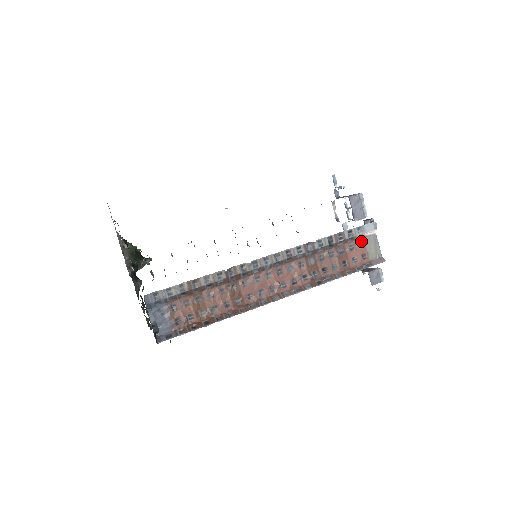
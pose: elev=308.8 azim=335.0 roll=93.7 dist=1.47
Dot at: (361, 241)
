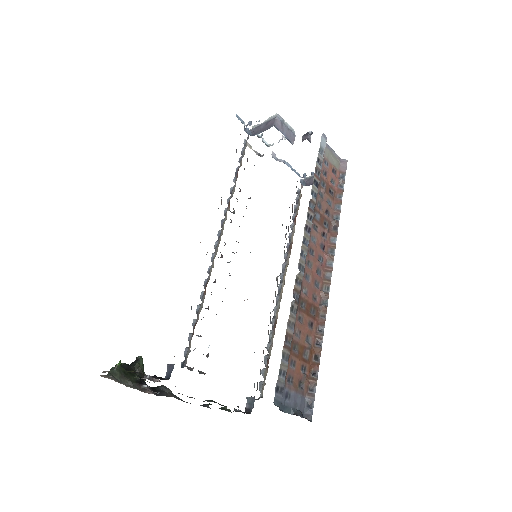
Dot at: (324, 160)
